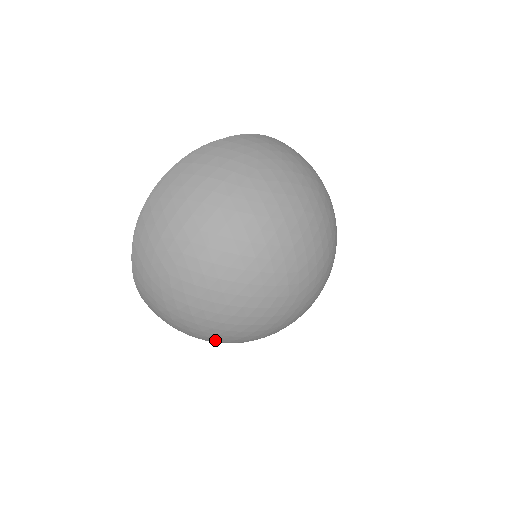
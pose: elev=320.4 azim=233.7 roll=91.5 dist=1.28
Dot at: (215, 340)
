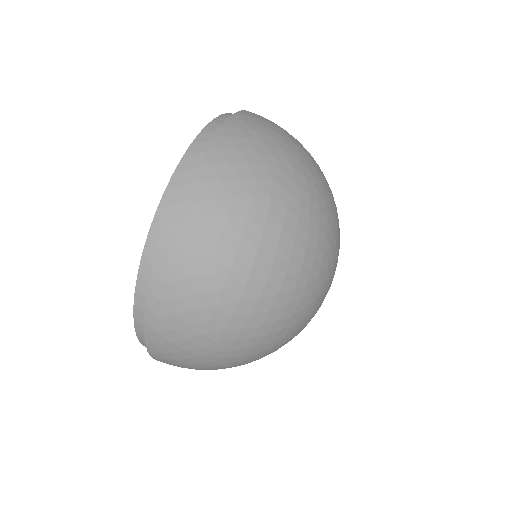
Dot at: (255, 315)
